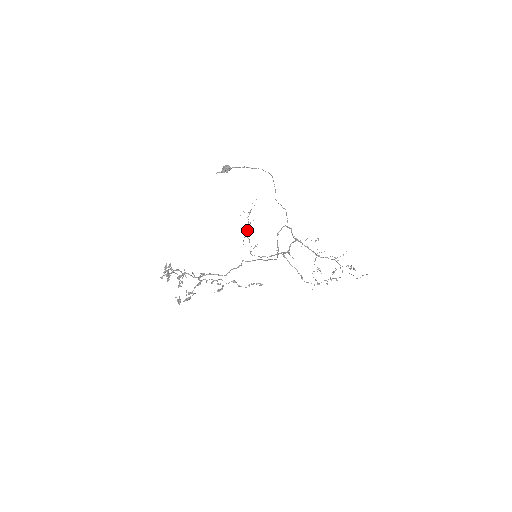
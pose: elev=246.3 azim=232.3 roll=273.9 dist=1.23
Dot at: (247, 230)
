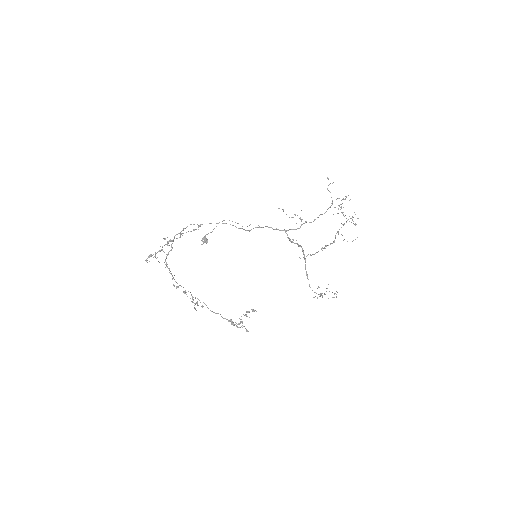
Dot at: occluded
